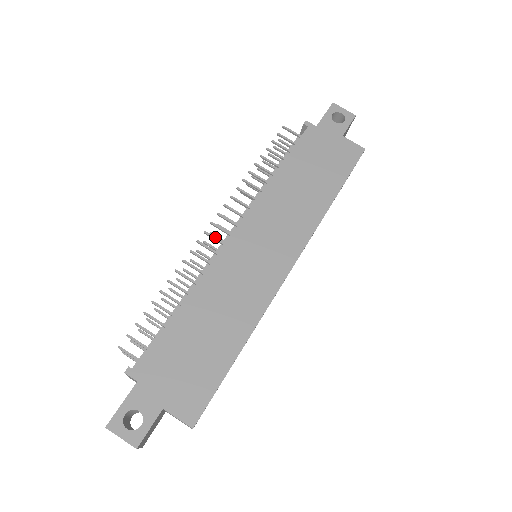
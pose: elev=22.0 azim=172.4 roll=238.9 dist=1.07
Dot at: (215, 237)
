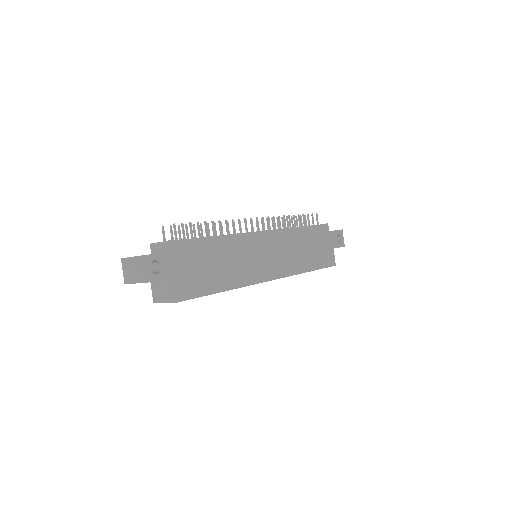
Dot at: occluded
